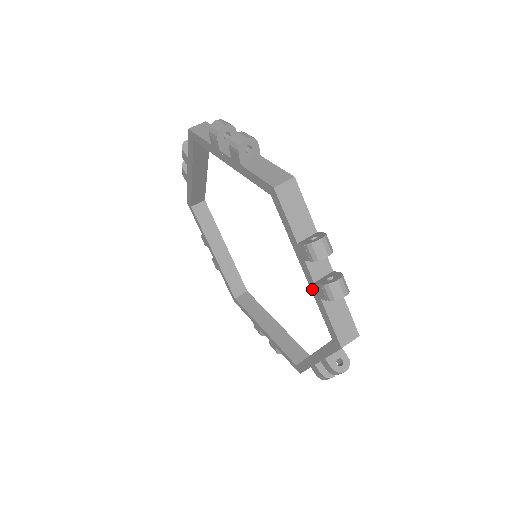
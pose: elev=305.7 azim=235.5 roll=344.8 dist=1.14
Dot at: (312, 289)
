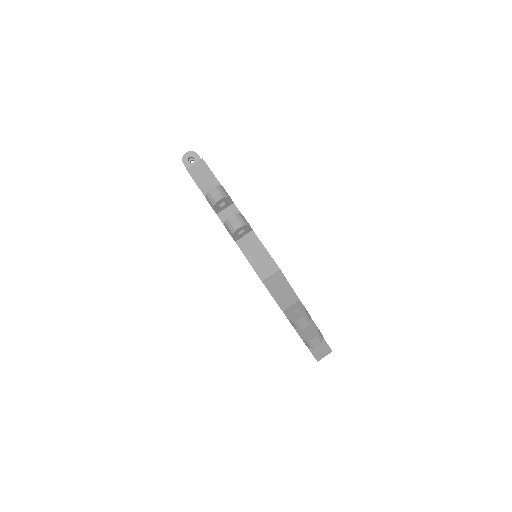
Dot at: occluded
